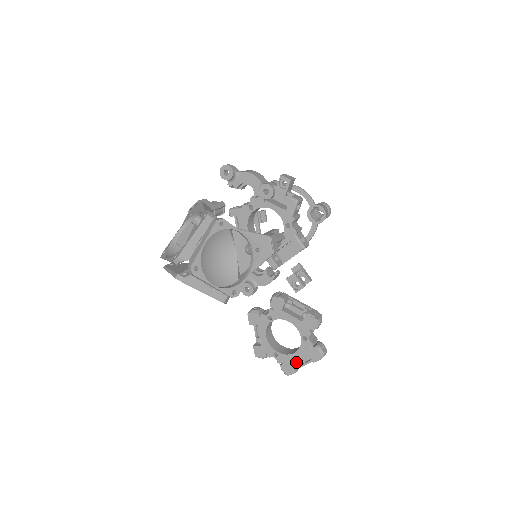
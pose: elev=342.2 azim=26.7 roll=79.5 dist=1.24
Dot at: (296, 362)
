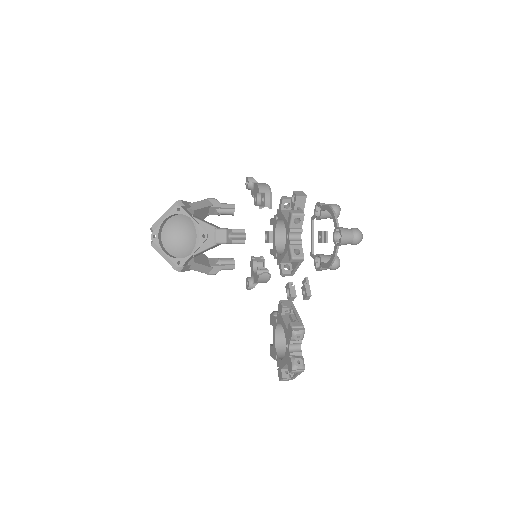
Dot at: occluded
